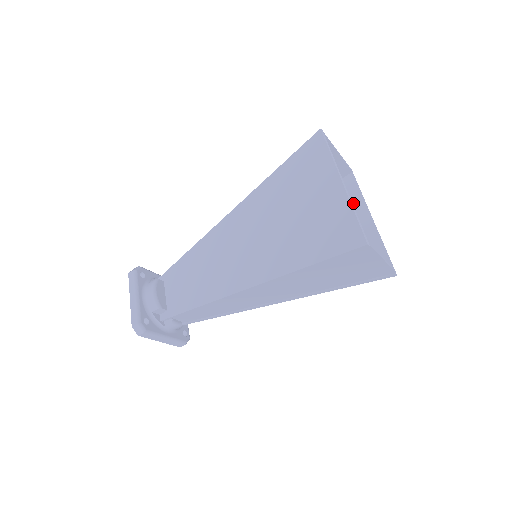
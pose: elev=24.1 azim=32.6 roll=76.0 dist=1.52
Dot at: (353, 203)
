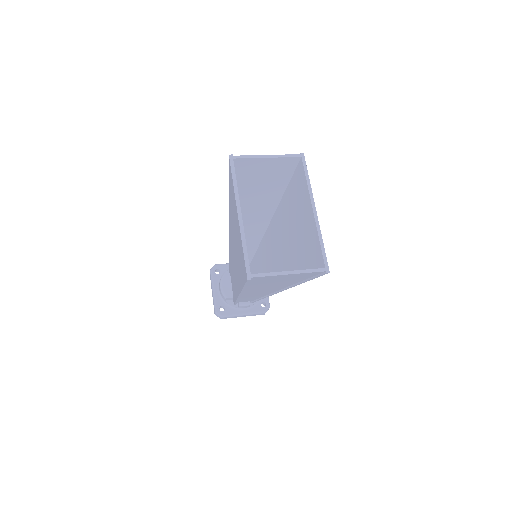
Dot at: (303, 194)
